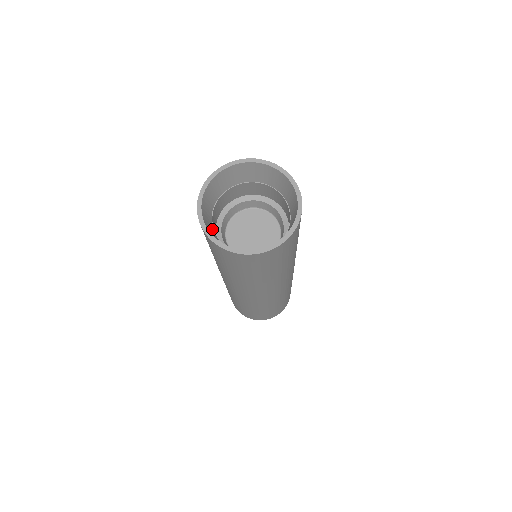
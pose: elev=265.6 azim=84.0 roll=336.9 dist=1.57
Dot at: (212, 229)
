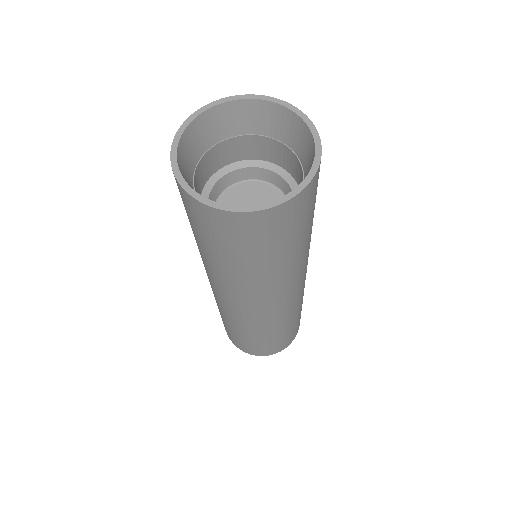
Dot at: (192, 168)
